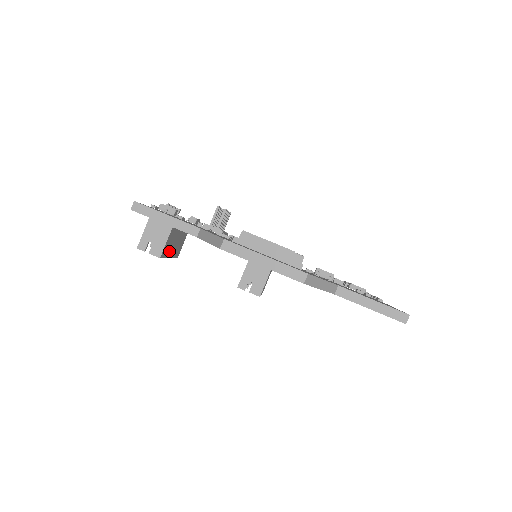
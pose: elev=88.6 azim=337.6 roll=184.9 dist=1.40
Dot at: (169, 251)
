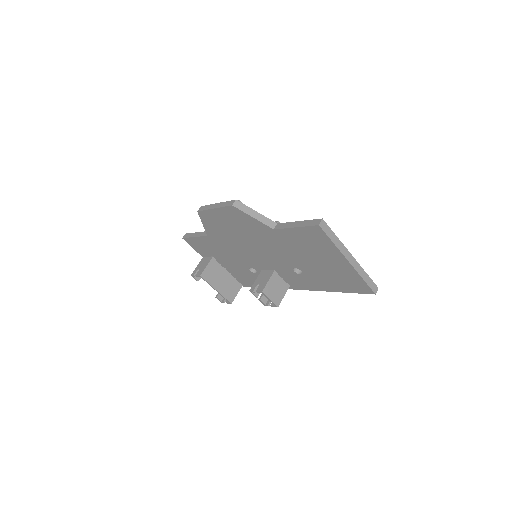
Dot at: (214, 281)
